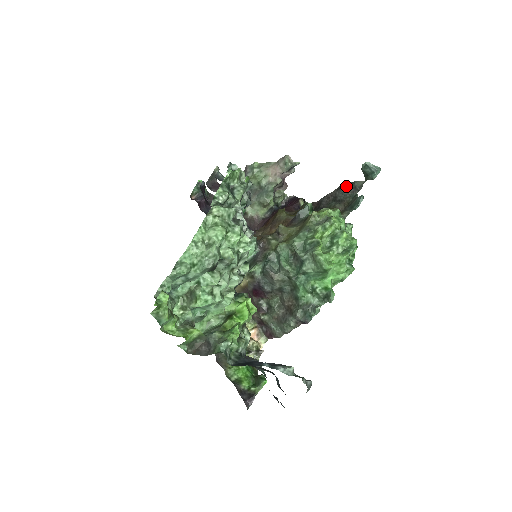
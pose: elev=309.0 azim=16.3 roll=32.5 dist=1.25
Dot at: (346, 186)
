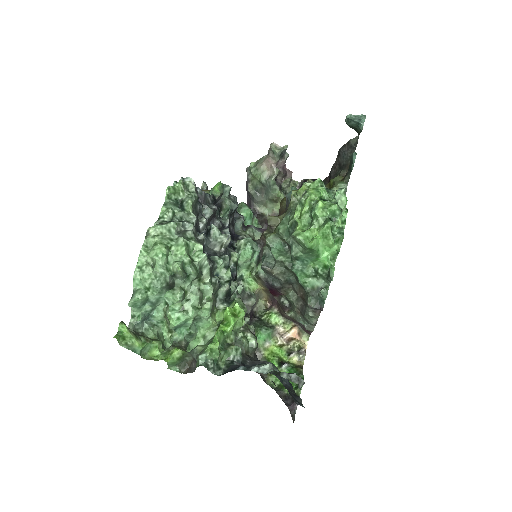
Dot at: (343, 149)
